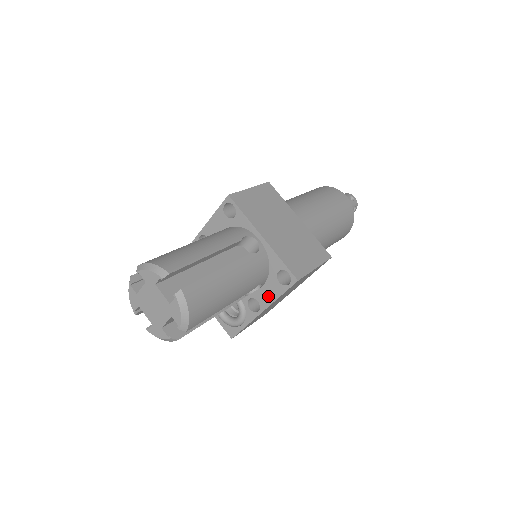
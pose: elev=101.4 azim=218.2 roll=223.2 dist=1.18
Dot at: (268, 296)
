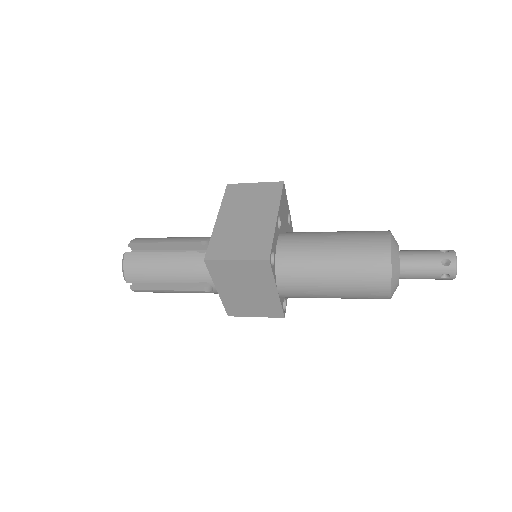
Dot at: occluded
